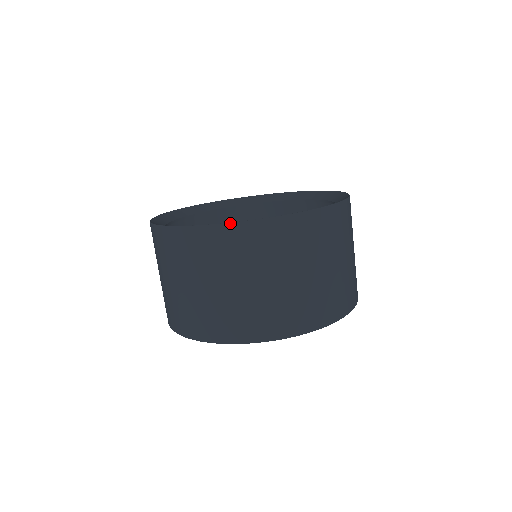
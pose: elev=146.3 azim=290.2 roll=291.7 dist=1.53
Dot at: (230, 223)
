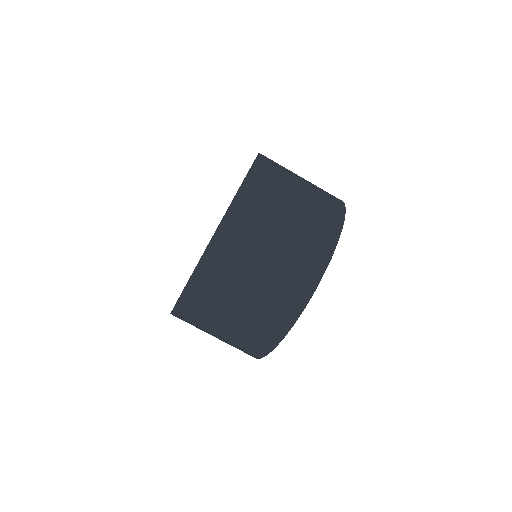
Dot at: (200, 262)
